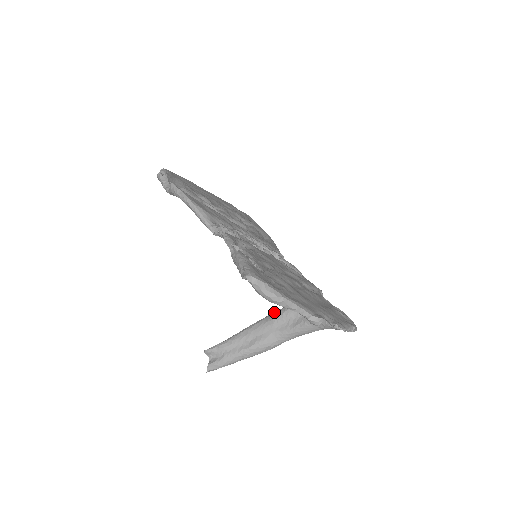
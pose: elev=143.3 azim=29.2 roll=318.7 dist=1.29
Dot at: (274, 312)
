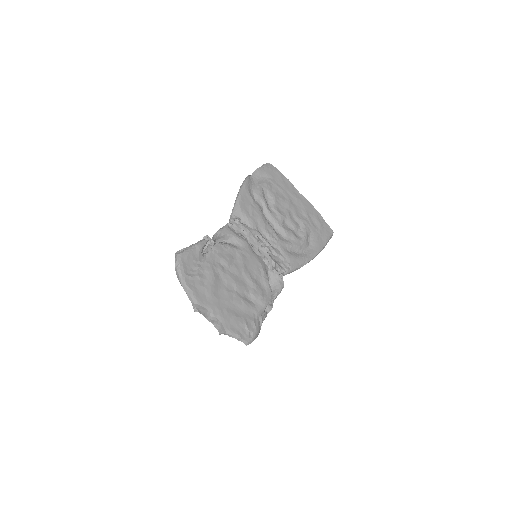
Dot at: occluded
